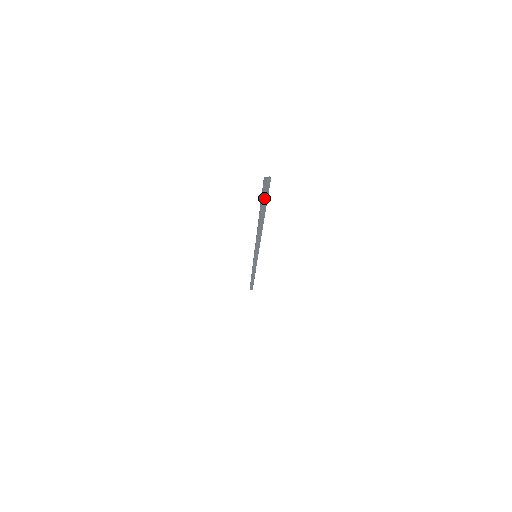
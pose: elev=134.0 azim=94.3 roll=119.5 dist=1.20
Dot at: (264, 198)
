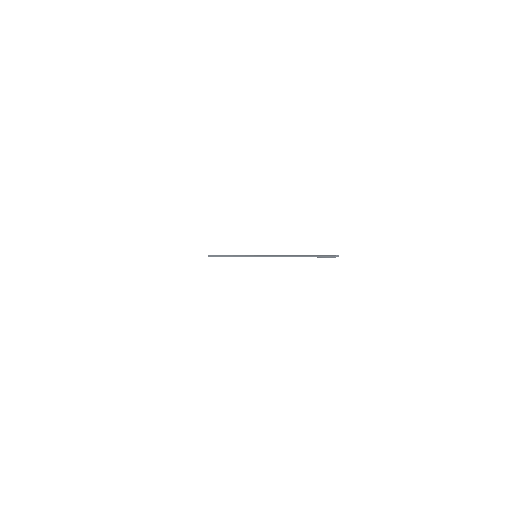
Dot at: (320, 257)
